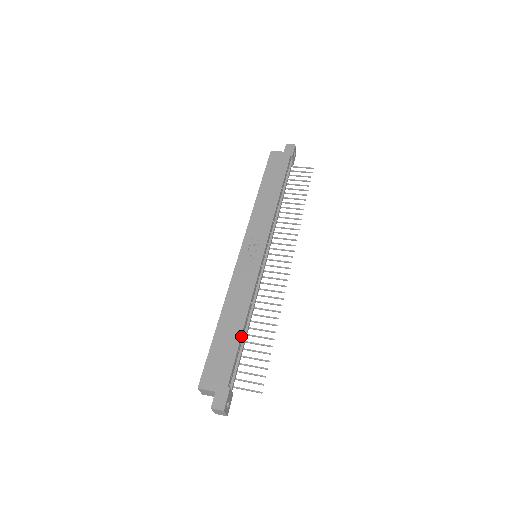
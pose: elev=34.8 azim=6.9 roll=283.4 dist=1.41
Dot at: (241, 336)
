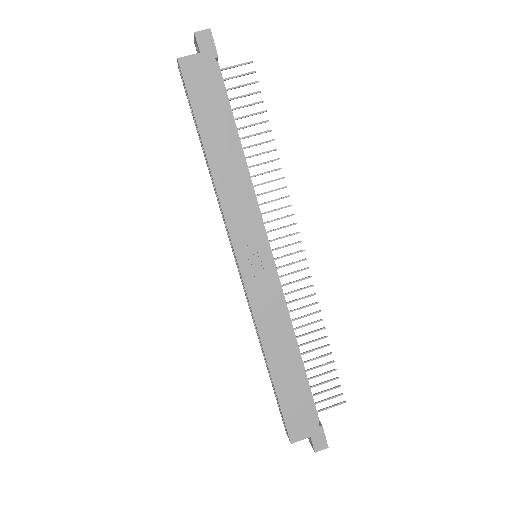
Dot at: (303, 370)
